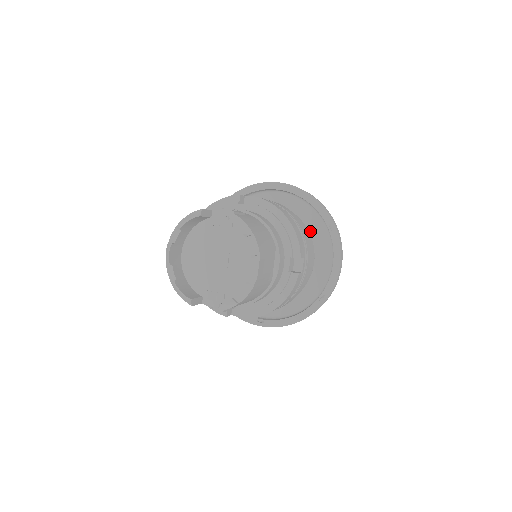
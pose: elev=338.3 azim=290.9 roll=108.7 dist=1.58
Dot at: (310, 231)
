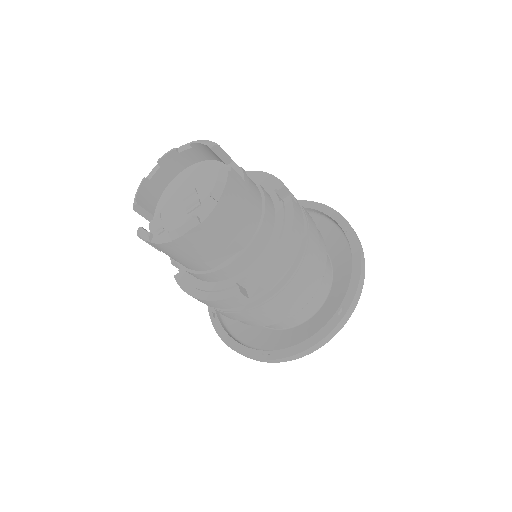
Dot at: (330, 297)
